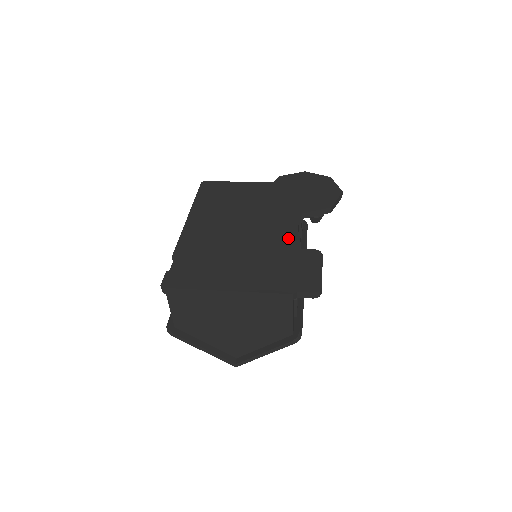
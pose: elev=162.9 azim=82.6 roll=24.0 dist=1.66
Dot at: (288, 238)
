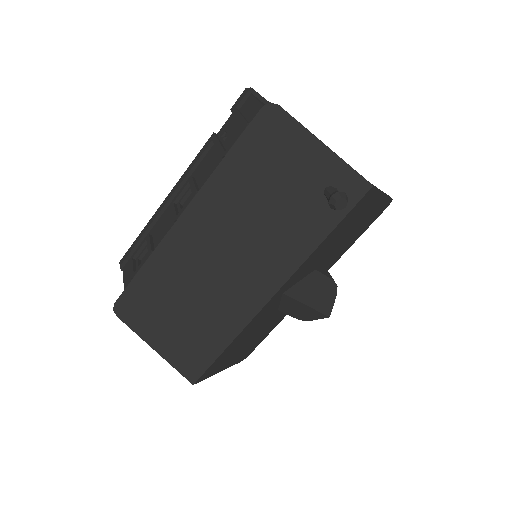
Dot at: occluded
